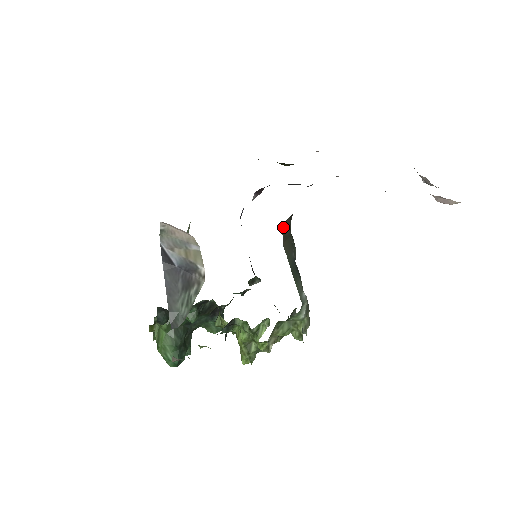
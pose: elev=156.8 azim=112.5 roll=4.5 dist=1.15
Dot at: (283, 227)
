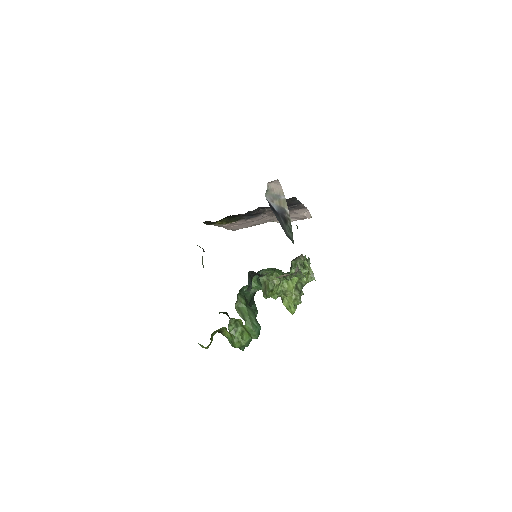
Dot at: occluded
